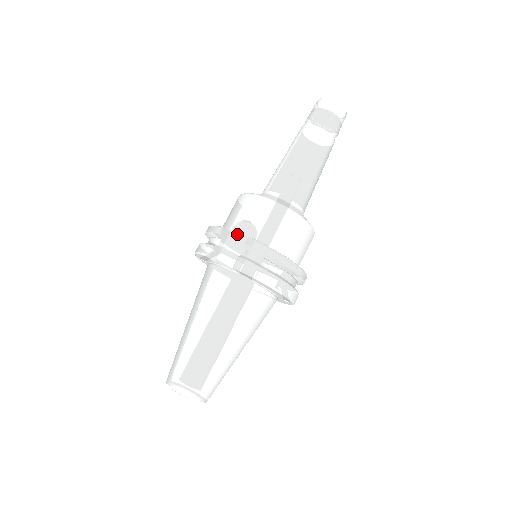
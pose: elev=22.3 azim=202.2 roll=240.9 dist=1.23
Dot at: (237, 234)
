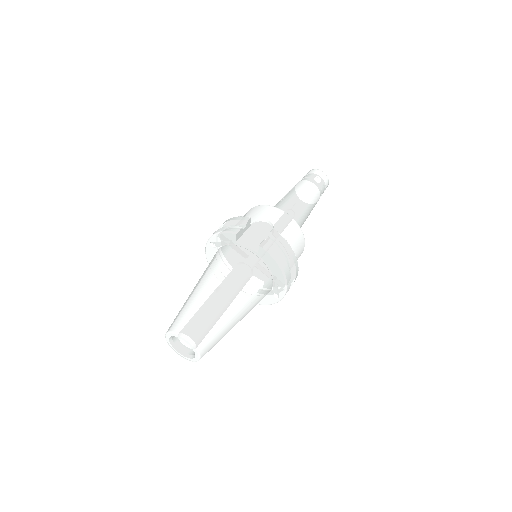
Dot at: (257, 228)
